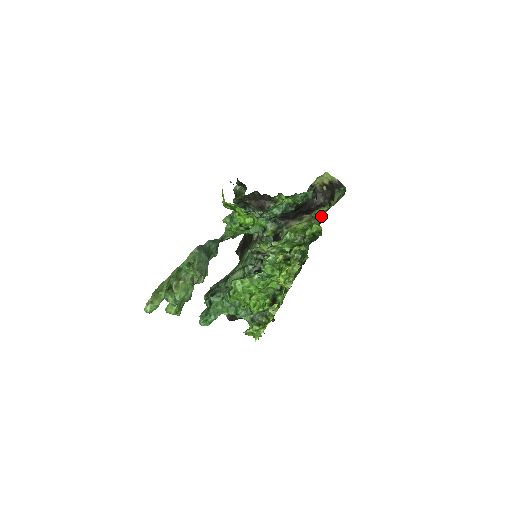
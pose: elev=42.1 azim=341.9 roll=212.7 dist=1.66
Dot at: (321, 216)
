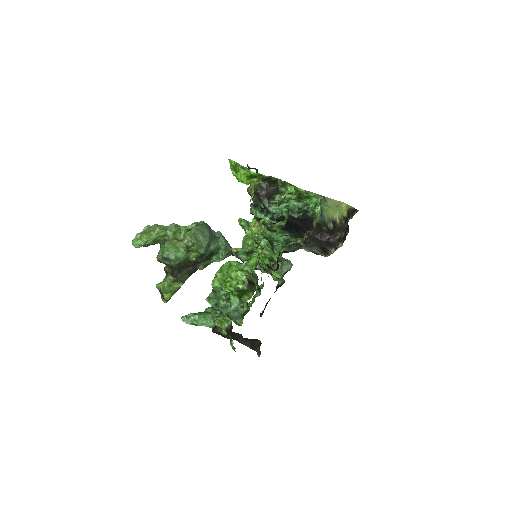
Dot at: (318, 206)
